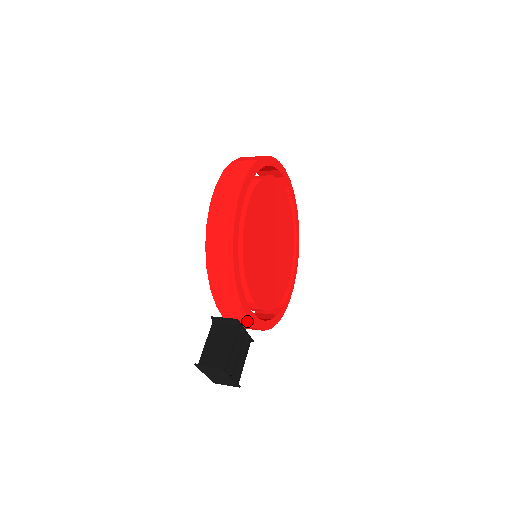
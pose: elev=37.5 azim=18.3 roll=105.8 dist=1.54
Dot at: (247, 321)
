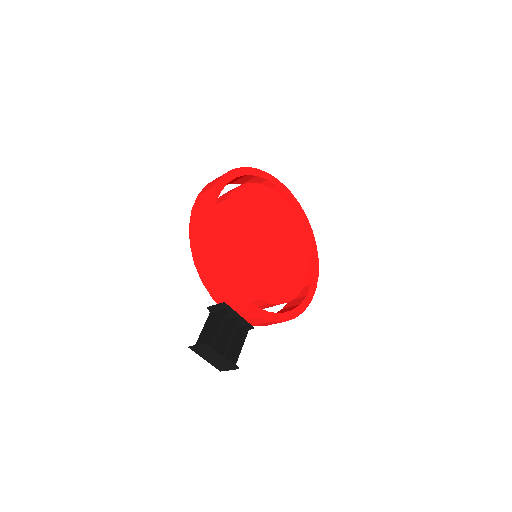
Dot at: (243, 308)
